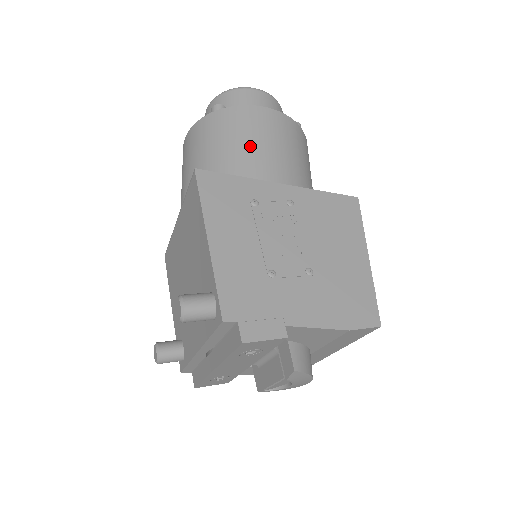
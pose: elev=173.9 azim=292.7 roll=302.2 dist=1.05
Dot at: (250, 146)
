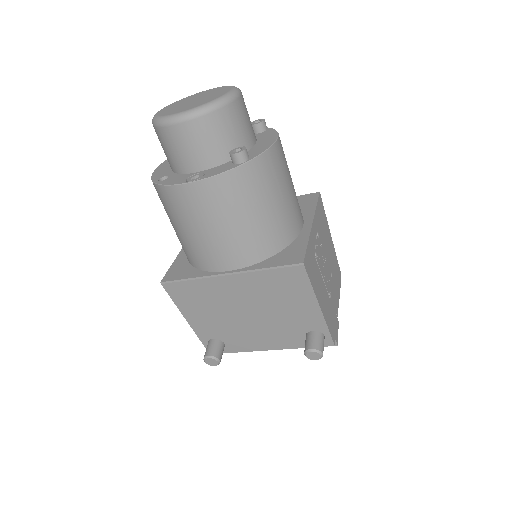
Dot at: (286, 195)
